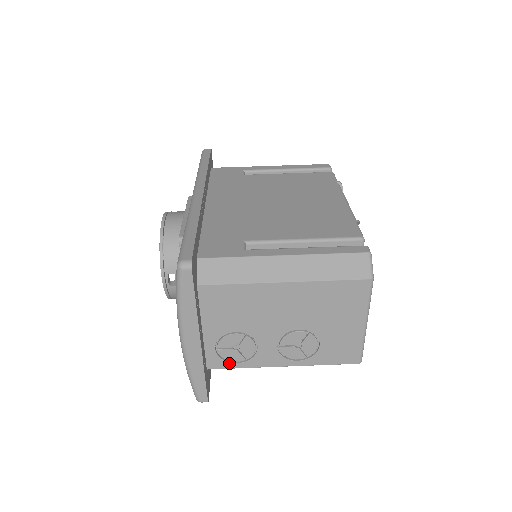
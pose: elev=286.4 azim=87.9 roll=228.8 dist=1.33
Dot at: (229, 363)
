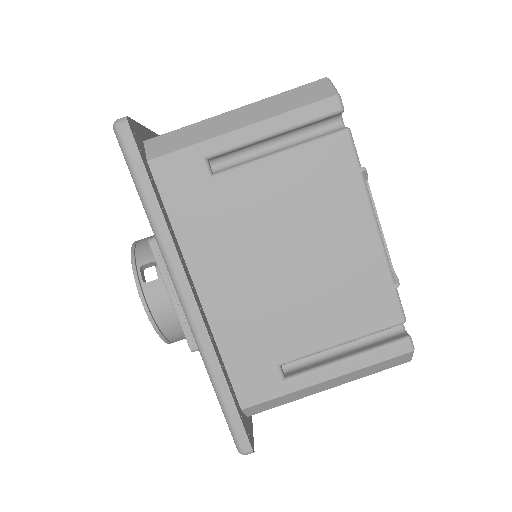
Dot at: occluded
